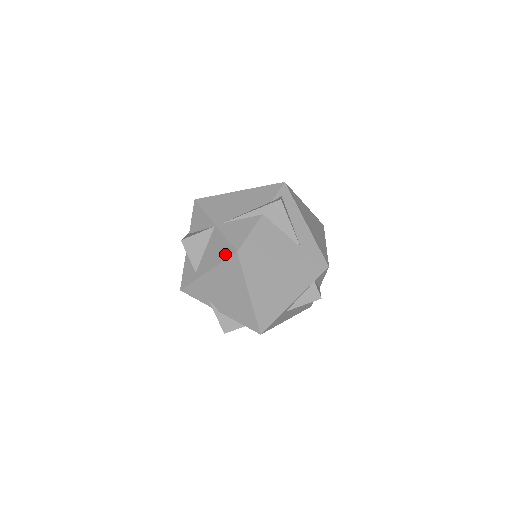
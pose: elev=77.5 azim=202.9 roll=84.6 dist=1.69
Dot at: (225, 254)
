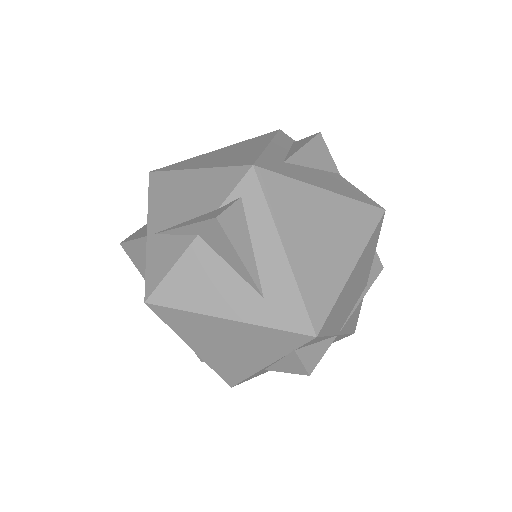
Dot at: occluded
